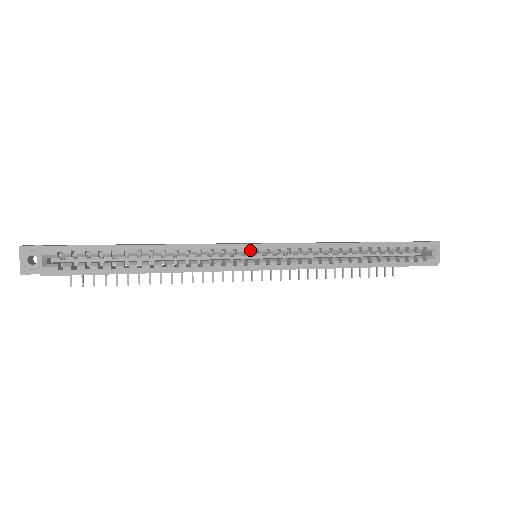
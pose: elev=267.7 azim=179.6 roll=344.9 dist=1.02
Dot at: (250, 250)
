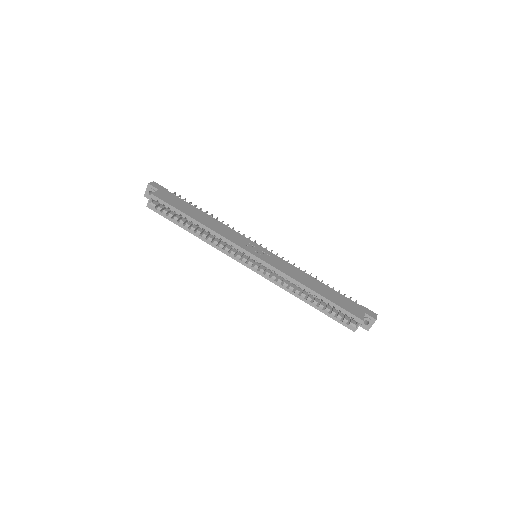
Dot at: (246, 254)
